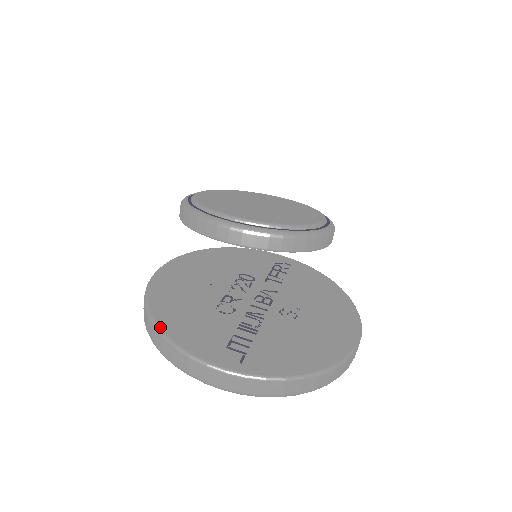
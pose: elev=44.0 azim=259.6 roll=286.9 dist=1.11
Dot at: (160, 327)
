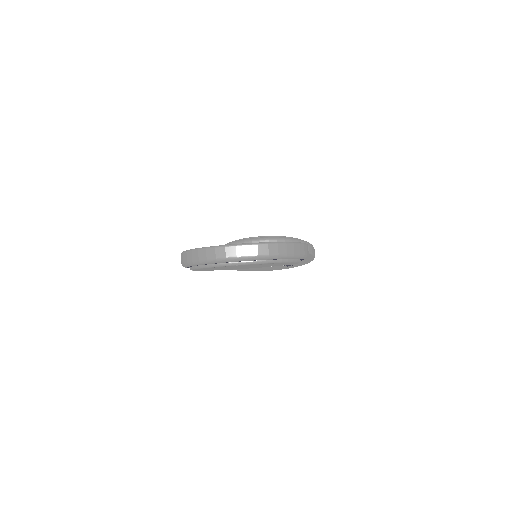
Dot at: (186, 250)
